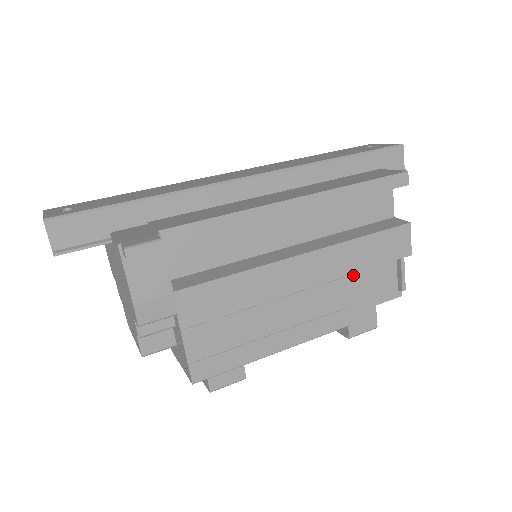
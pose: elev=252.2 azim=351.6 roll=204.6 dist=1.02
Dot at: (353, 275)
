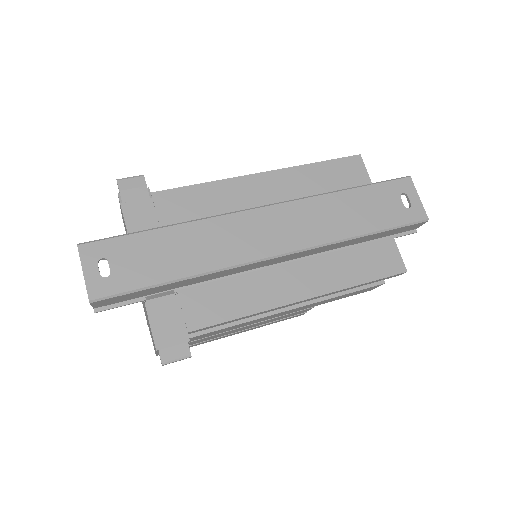
Dot at: occluded
